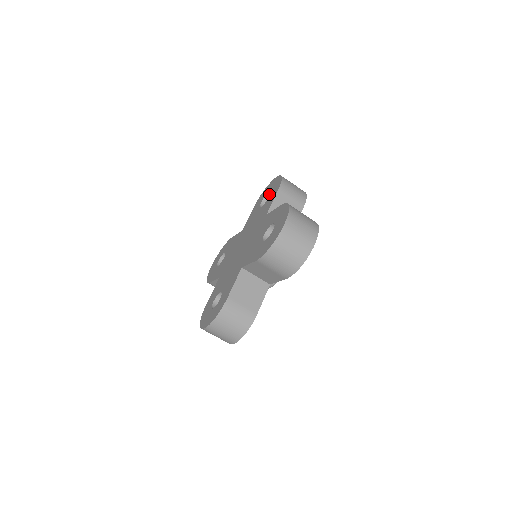
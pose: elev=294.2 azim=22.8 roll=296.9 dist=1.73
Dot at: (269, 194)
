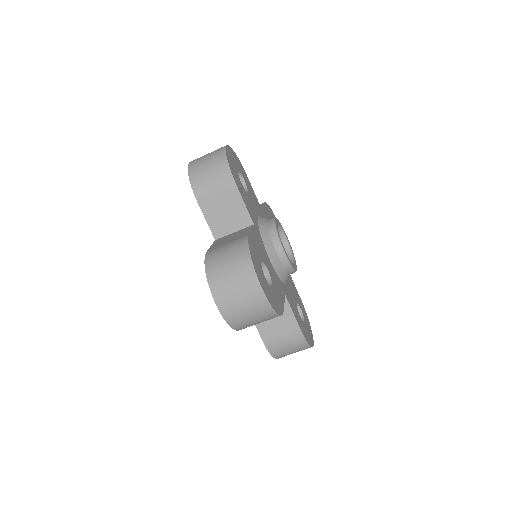
Dot at: occluded
